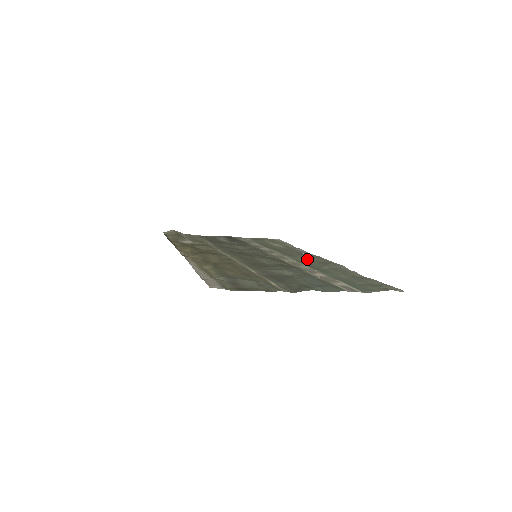
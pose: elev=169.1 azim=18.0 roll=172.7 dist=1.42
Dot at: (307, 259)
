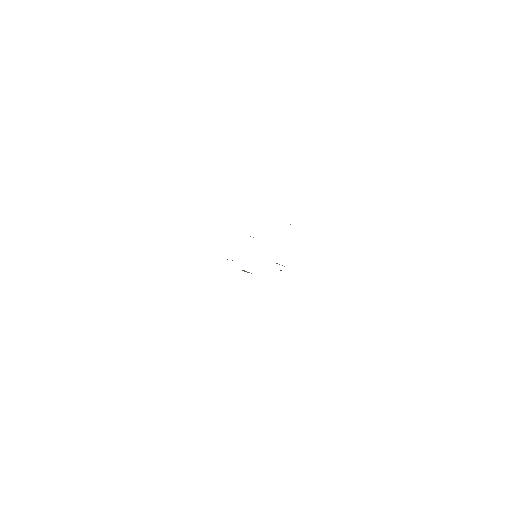
Dot at: occluded
